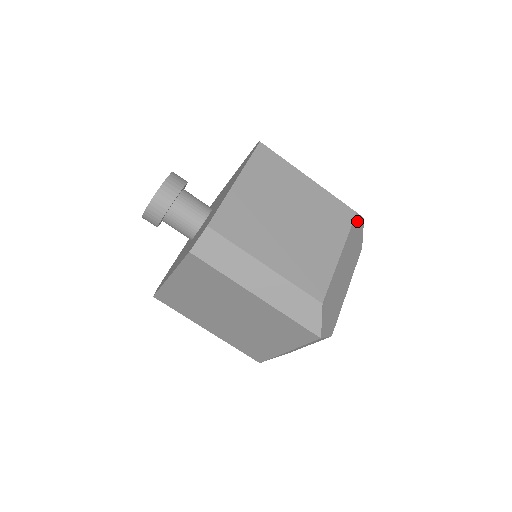
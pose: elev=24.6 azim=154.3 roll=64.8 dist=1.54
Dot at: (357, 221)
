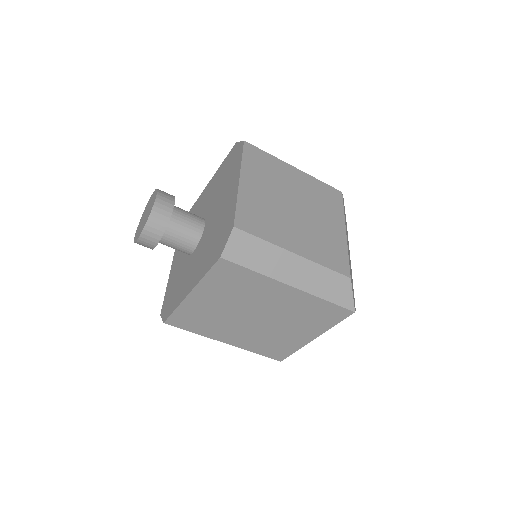
Dot at: occluded
